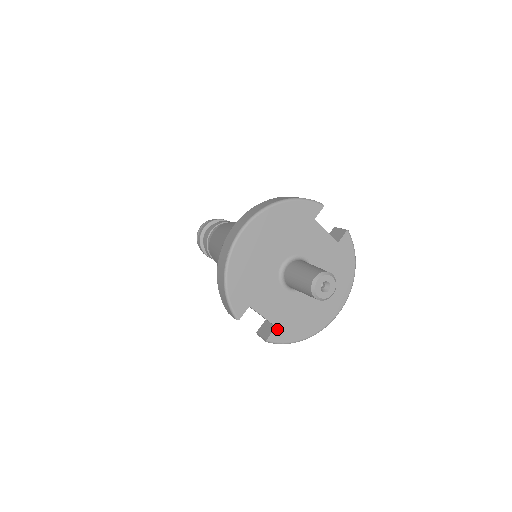
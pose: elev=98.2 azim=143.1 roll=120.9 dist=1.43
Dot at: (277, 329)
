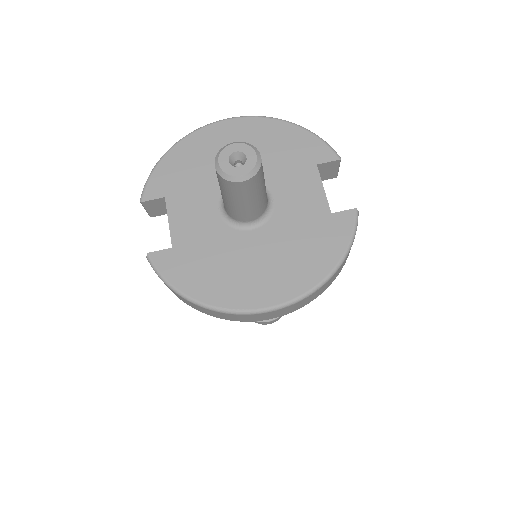
Dot at: (171, 252)
